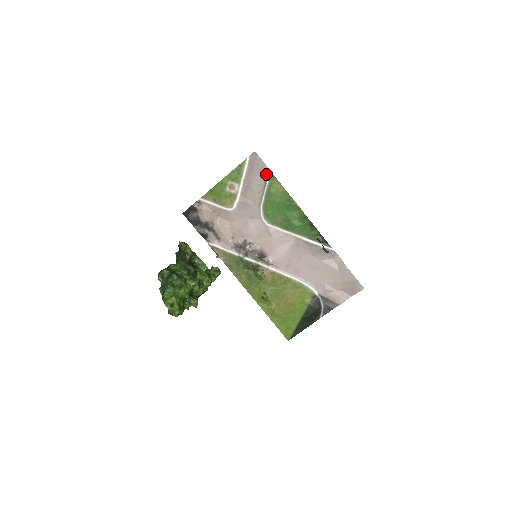
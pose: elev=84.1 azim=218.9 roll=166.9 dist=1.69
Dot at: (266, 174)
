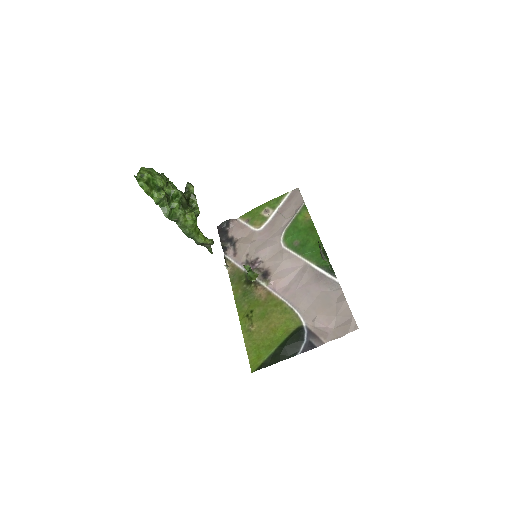
Dot at: (300, 205)
